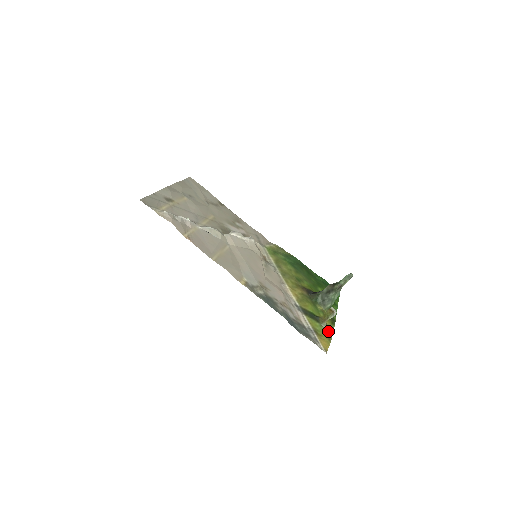
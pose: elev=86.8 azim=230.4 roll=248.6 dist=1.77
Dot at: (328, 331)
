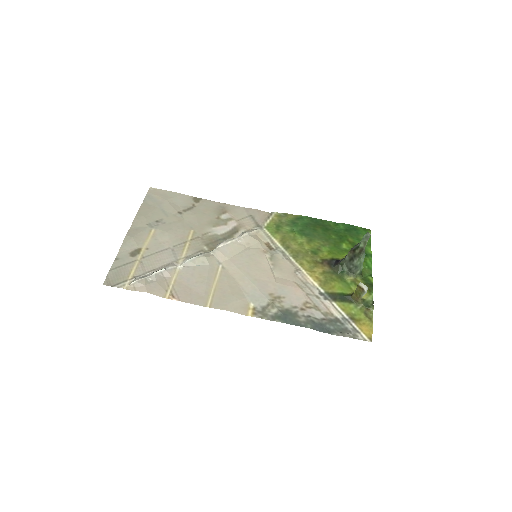
Dot at: (366, 308)
